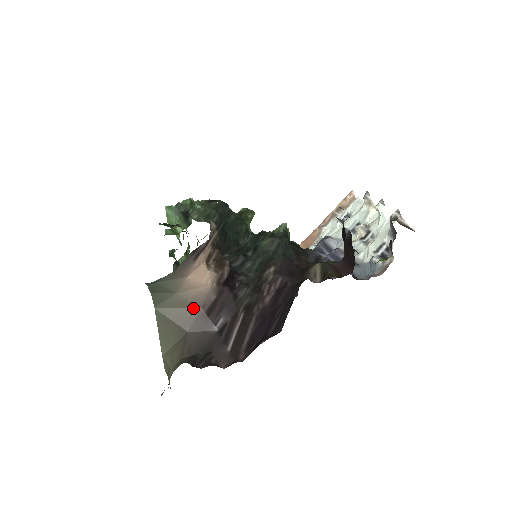
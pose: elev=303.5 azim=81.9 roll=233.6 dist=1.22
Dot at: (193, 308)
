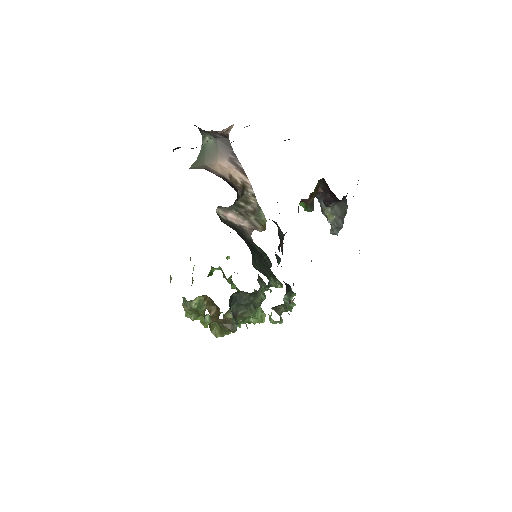
Dot at: occluded
